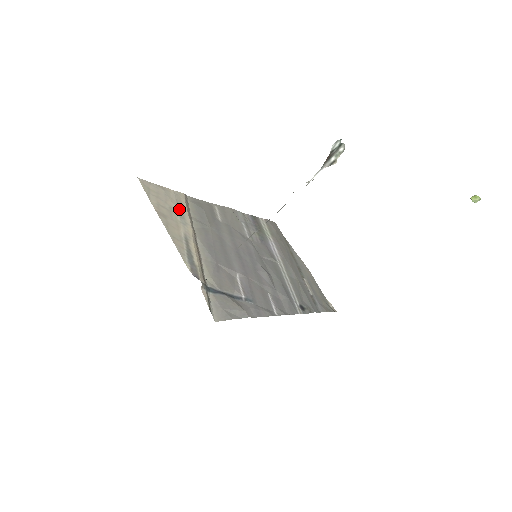
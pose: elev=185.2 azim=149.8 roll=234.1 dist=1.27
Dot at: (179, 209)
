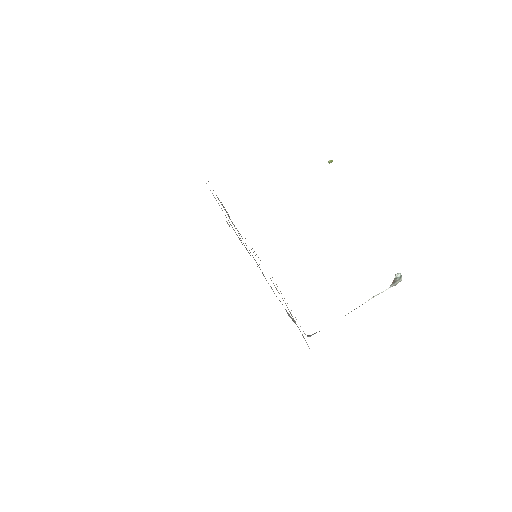
Dot at: occluded
